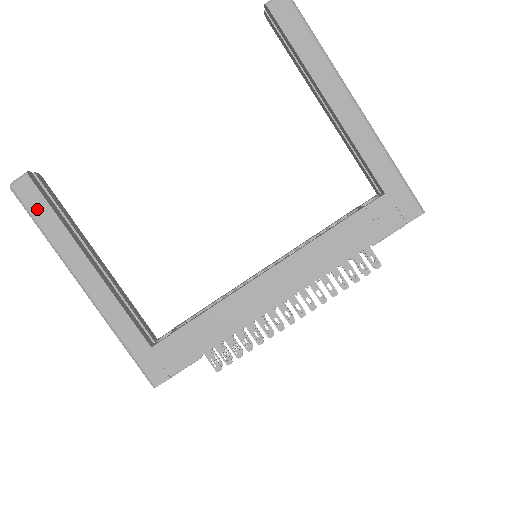
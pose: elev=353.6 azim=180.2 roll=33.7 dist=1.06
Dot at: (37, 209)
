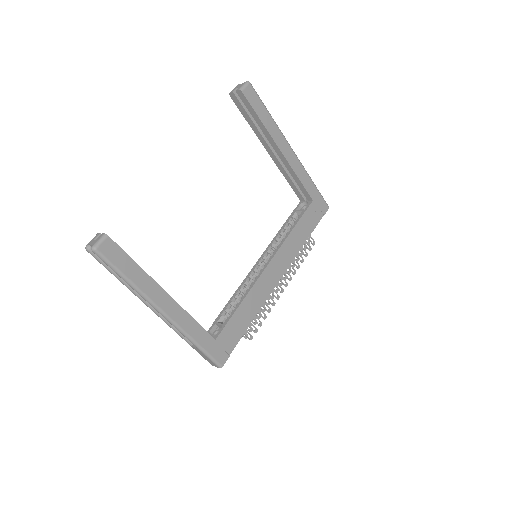
Dot at: (120, 262)
